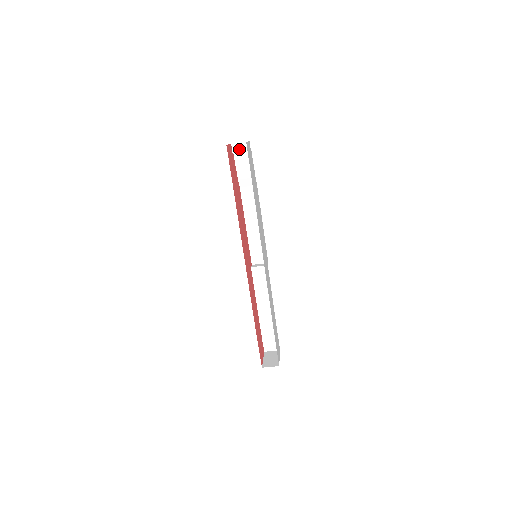
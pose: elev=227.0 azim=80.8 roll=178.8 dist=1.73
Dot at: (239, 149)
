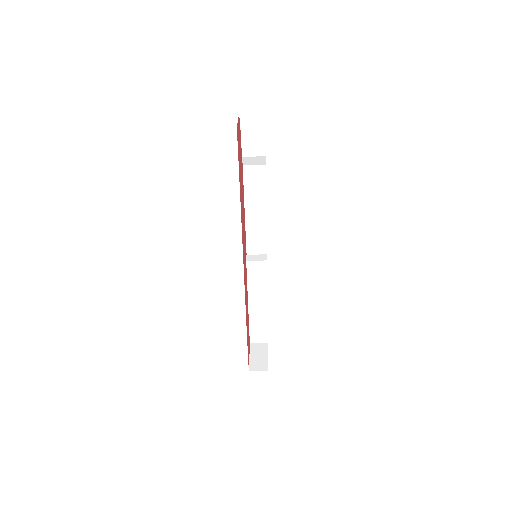
Dot at: (249, 121)
